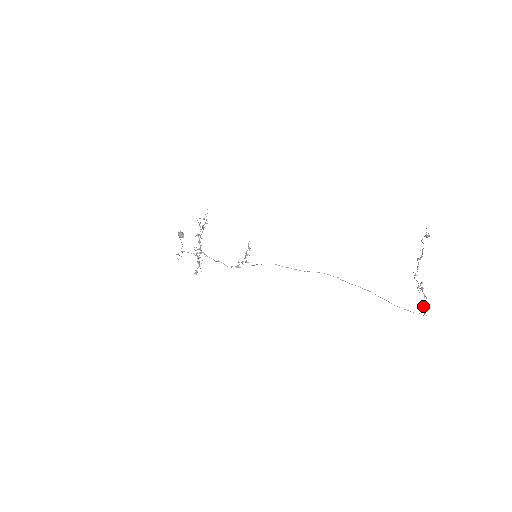
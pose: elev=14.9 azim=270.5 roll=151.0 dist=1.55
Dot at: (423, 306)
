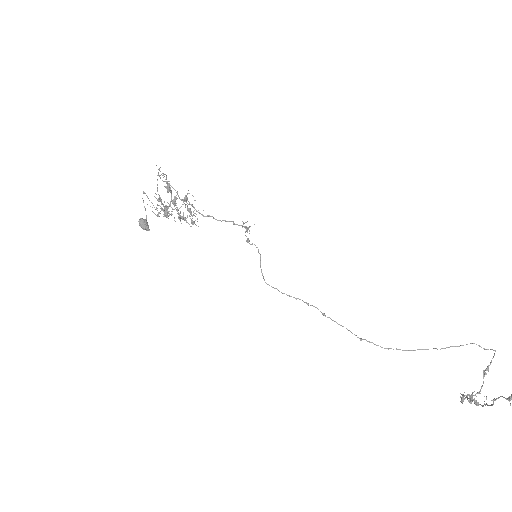
Dot at: (483, 375)
